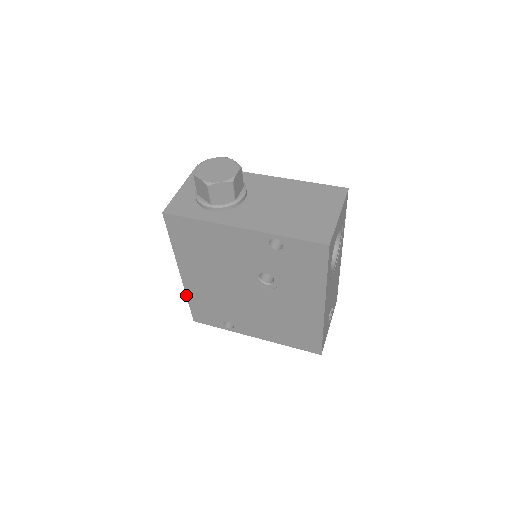
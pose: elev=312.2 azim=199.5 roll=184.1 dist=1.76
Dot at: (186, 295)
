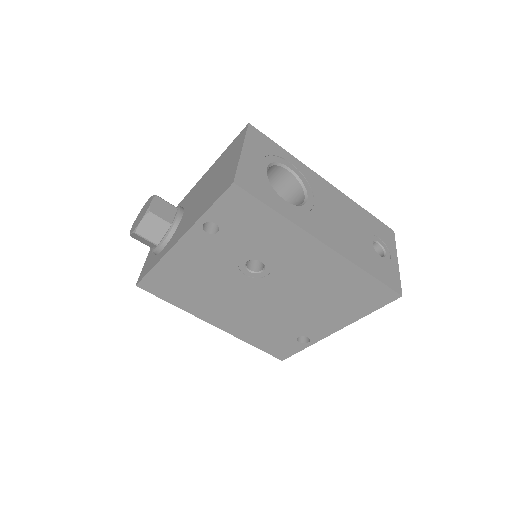
Dot at: (244, 341)
